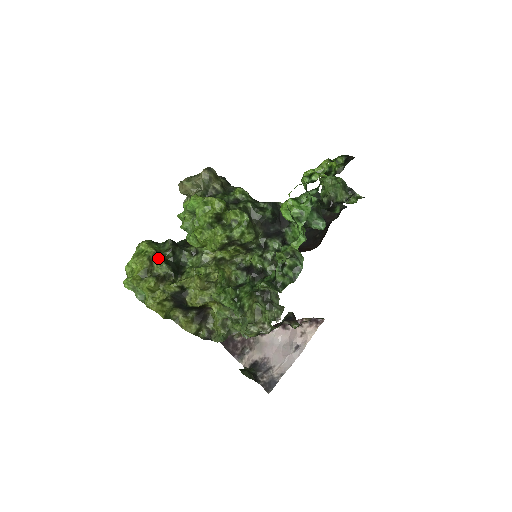
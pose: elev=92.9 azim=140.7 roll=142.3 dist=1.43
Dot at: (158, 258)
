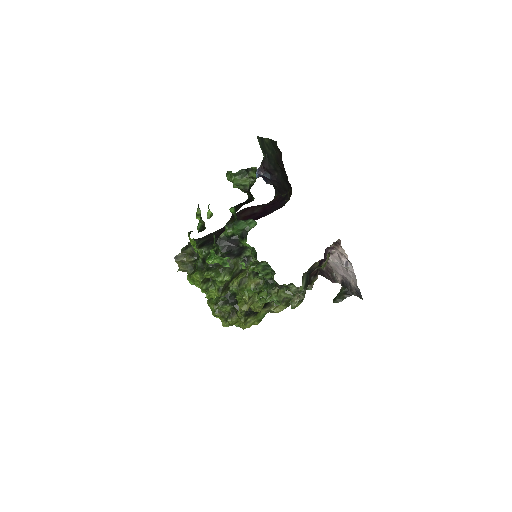
Dot at: (219, 307)
